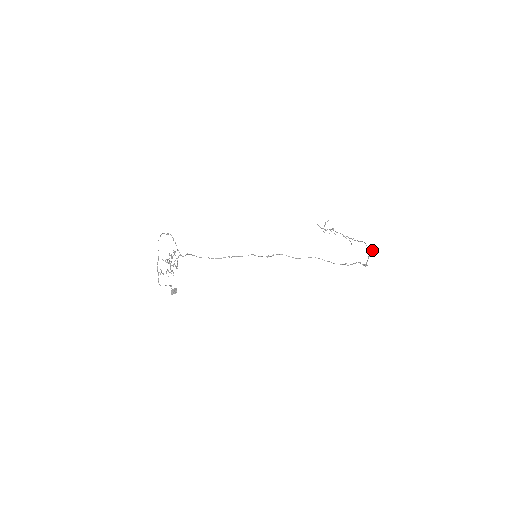
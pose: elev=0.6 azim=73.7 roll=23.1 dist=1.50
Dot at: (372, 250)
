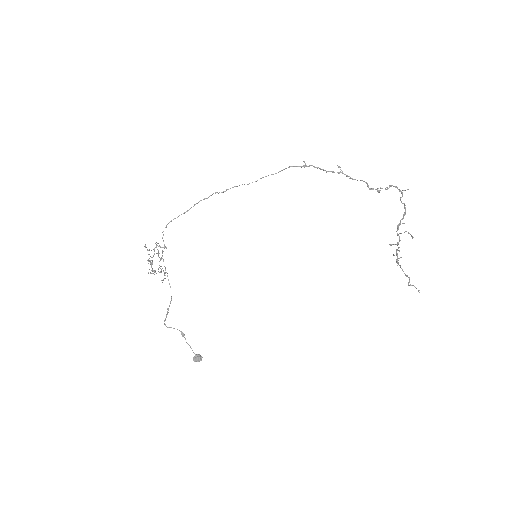
Dot at: occluded
